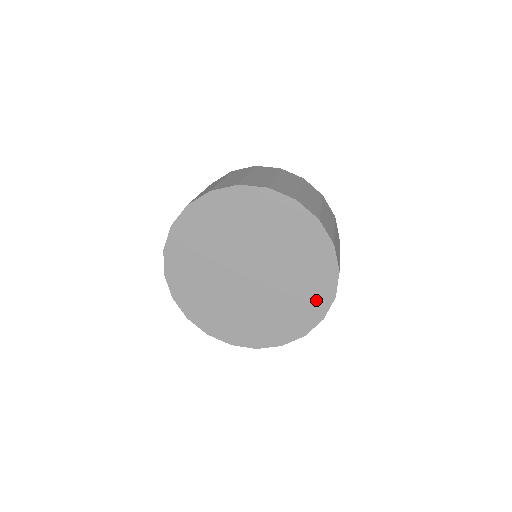
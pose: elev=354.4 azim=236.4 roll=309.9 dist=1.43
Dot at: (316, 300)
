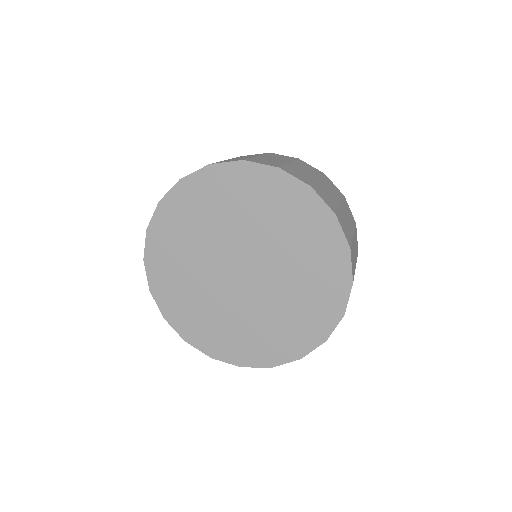
Dot at: (329, 291)
